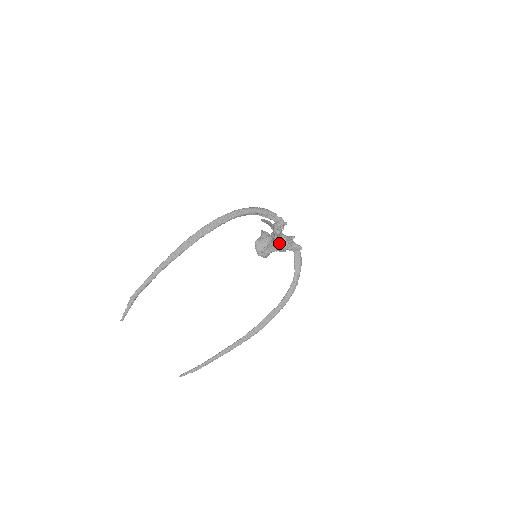
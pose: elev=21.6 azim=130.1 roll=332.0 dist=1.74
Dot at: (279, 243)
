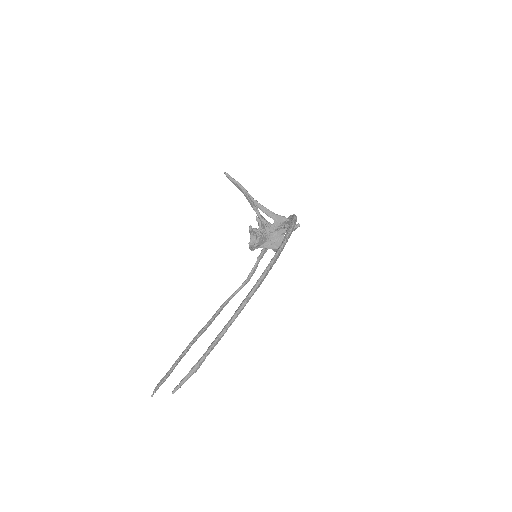
Dot at: occluded
